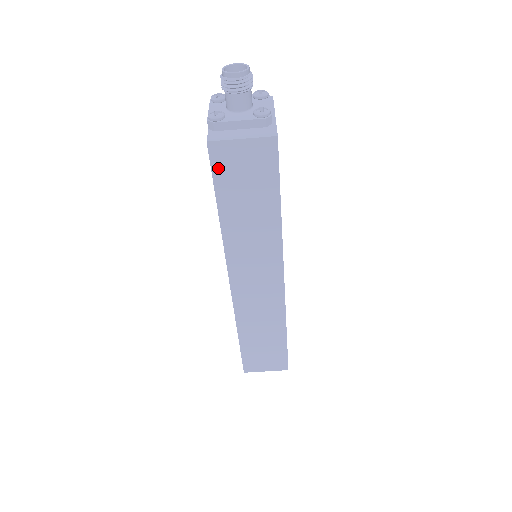
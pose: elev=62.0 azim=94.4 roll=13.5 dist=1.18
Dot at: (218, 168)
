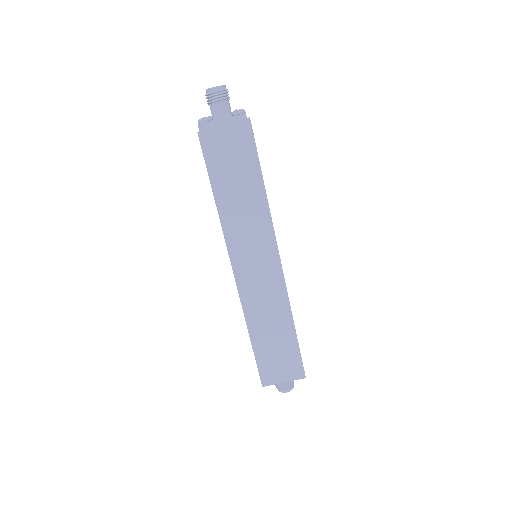
Dot at: (209, 155)
